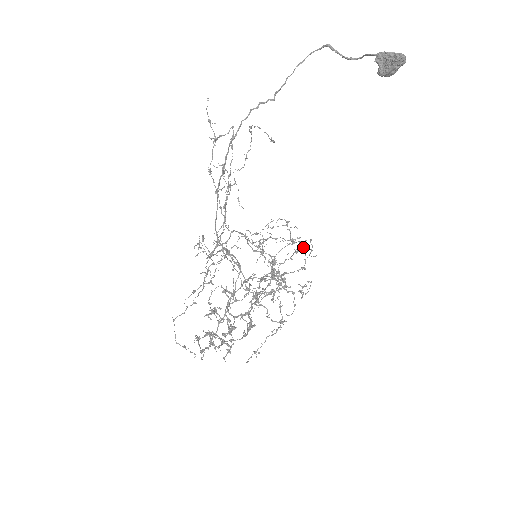
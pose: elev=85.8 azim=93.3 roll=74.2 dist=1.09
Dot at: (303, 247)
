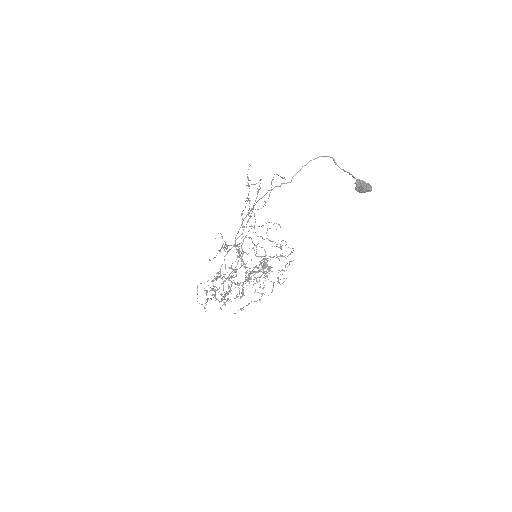
Dot at: (287, 256)
